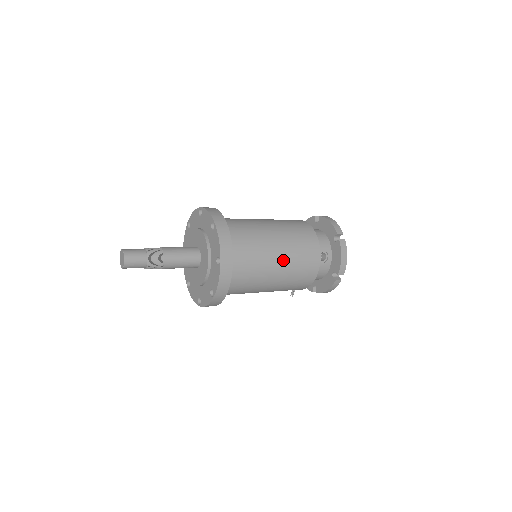
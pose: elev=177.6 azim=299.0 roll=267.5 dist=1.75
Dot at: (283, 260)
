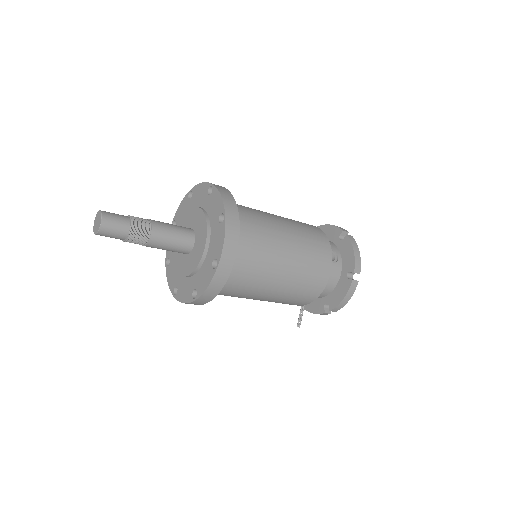
Dot at: (292, 241)
